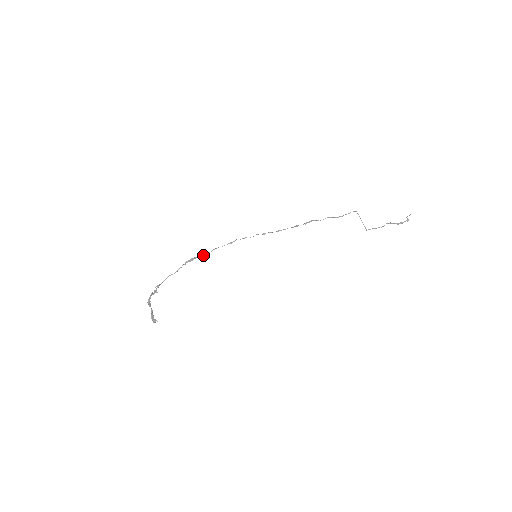
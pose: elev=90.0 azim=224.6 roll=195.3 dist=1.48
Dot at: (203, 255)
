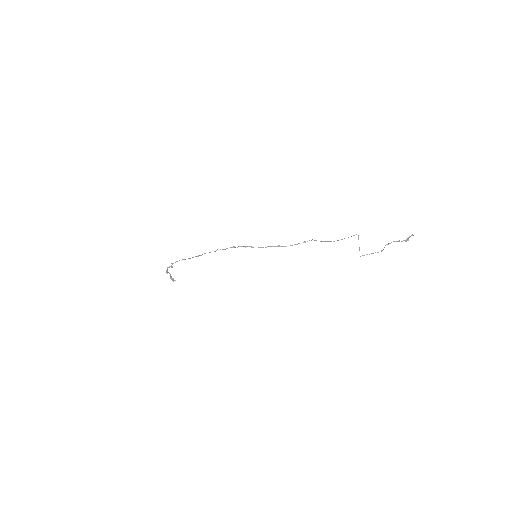
Dot at: (209, 252)
